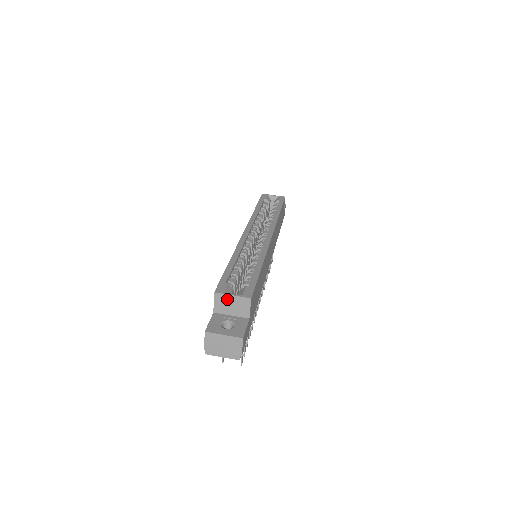
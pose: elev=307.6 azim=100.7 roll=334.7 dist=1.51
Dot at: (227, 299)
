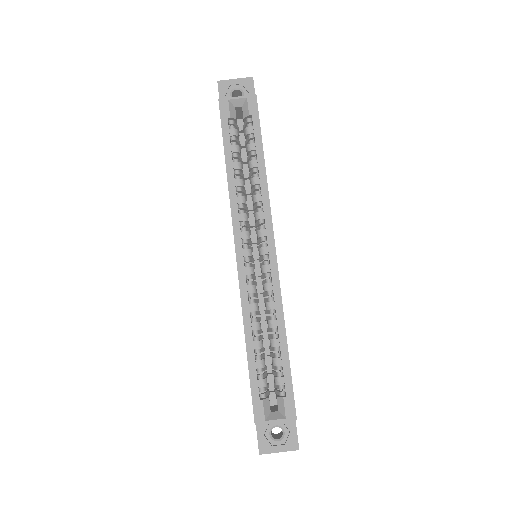
Dot at: (270, 421)
